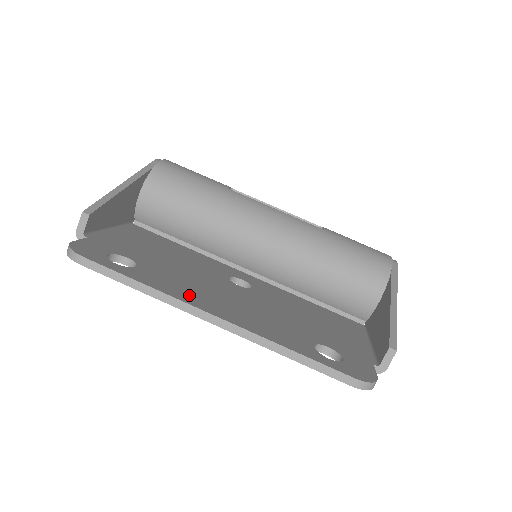
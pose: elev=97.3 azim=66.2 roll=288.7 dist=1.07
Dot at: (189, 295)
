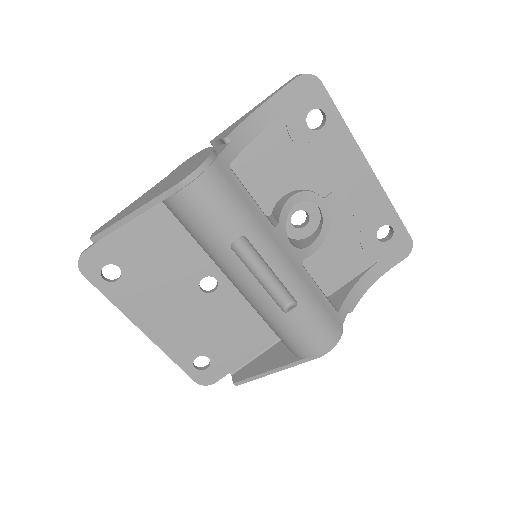
Dot at: (139, 312)
